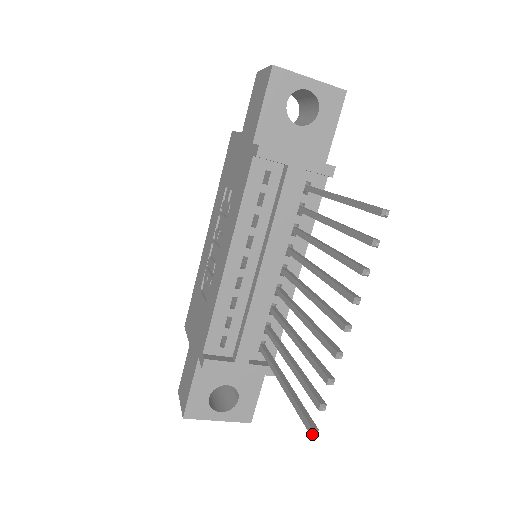
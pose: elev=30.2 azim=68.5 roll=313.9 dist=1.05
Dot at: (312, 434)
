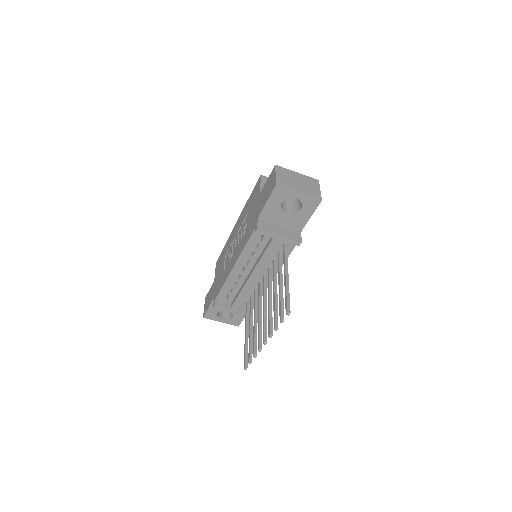
Dot at: (244, 369)
